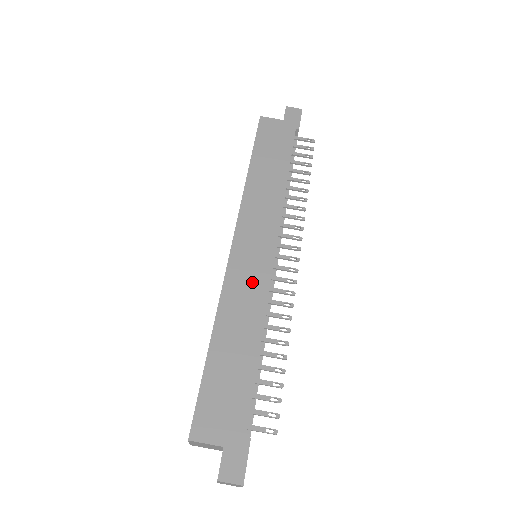
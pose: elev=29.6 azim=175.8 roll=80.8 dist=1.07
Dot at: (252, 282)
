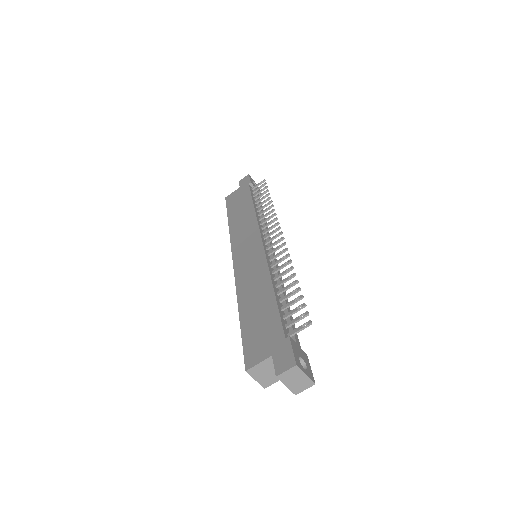
Dot at: (253, 264)
